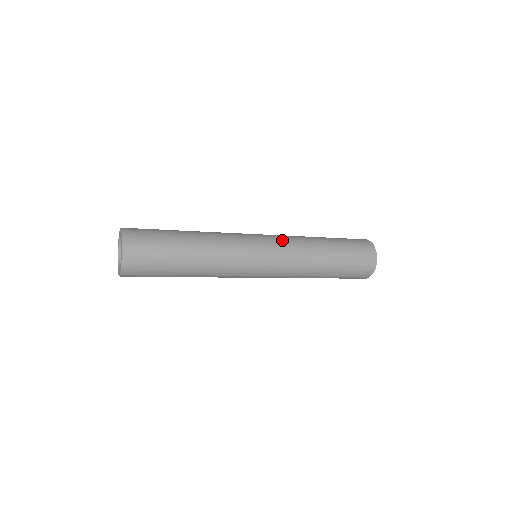
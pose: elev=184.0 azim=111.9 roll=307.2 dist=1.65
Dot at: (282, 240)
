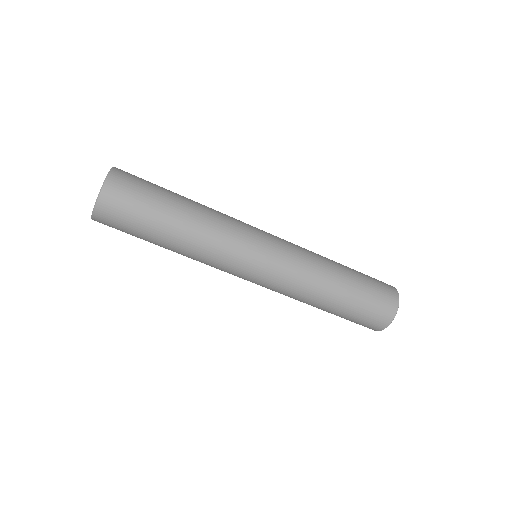
Dot at: occluded
